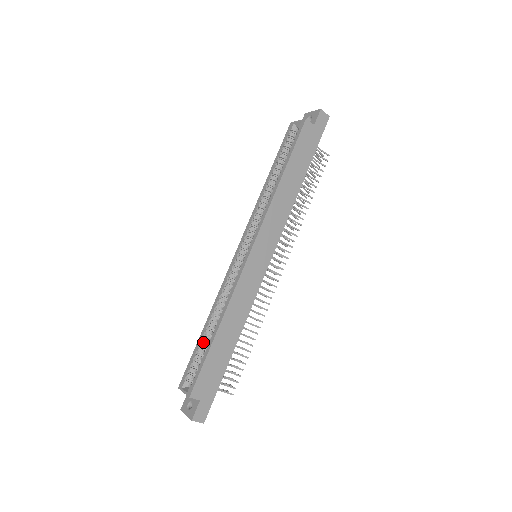
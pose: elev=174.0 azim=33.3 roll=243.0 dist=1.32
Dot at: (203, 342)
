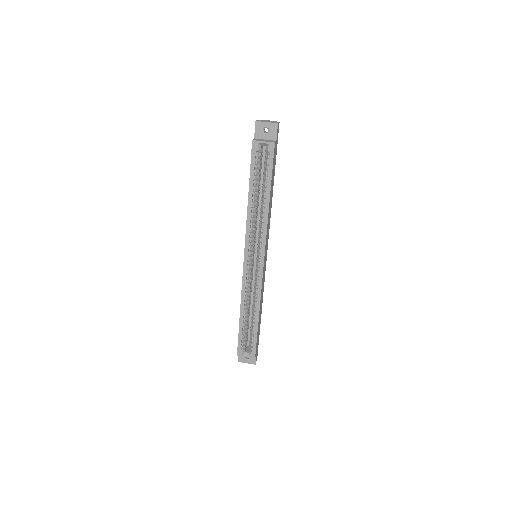
Dot at: (243, 325)
